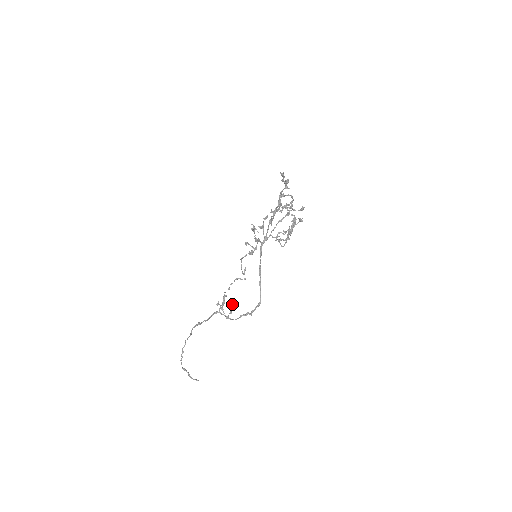
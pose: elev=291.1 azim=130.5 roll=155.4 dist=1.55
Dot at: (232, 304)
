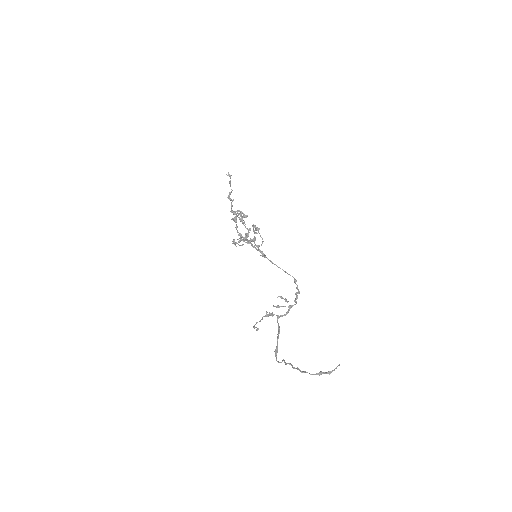
Dot at: (280, 297)
